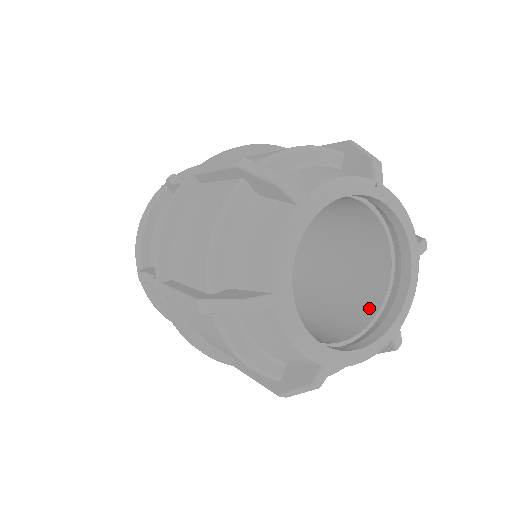
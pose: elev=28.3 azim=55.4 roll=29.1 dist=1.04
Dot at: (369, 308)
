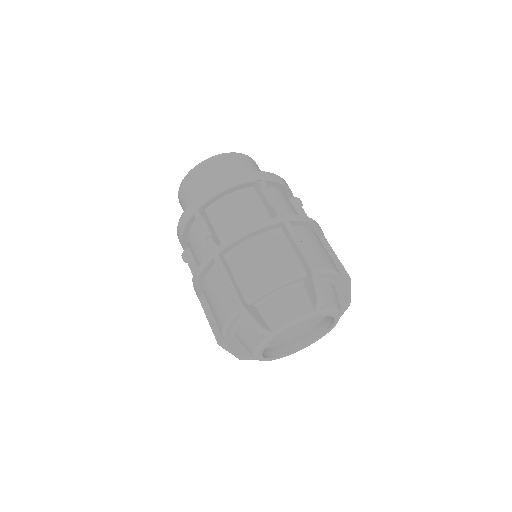
Dot at: (281, 336)
